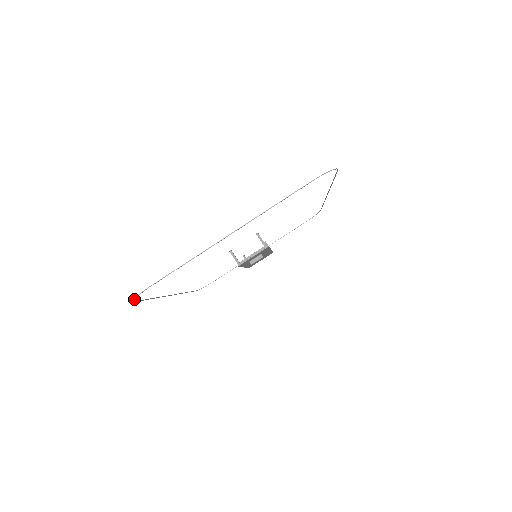
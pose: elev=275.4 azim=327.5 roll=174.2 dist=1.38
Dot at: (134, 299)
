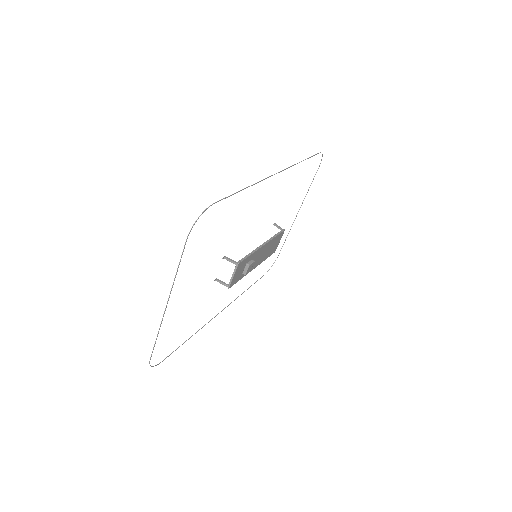
Dot at: (153, 366)
